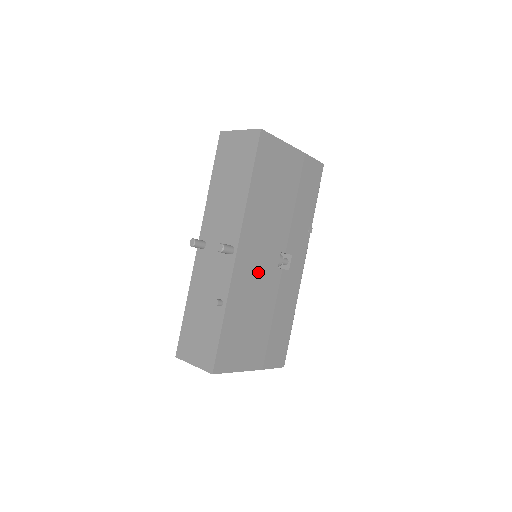
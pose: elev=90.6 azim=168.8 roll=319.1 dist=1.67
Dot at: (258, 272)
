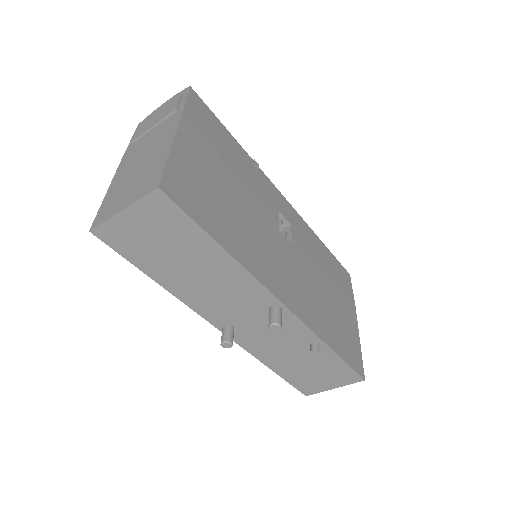
Dot at: (297, 278)
